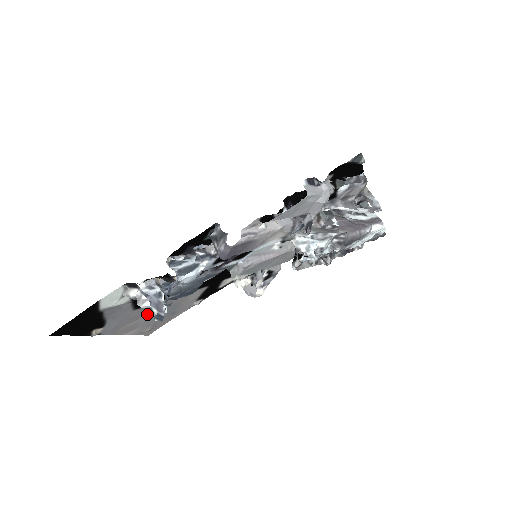
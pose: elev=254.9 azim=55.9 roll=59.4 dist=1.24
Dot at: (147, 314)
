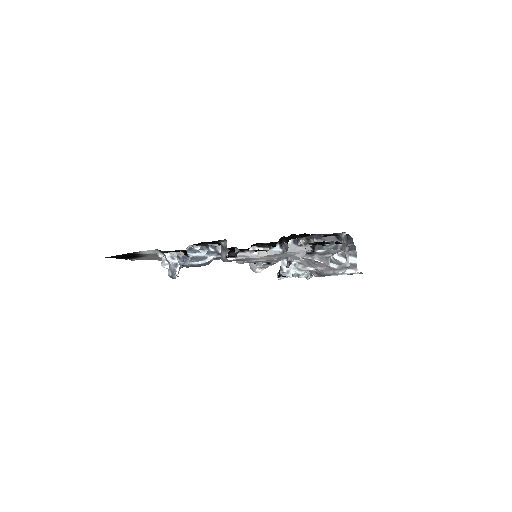
Dot at: occluded
